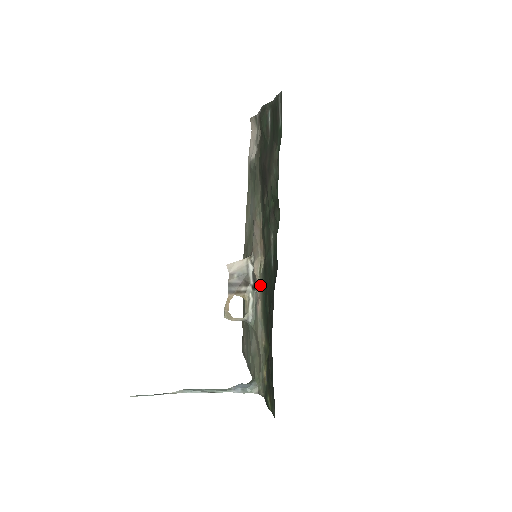
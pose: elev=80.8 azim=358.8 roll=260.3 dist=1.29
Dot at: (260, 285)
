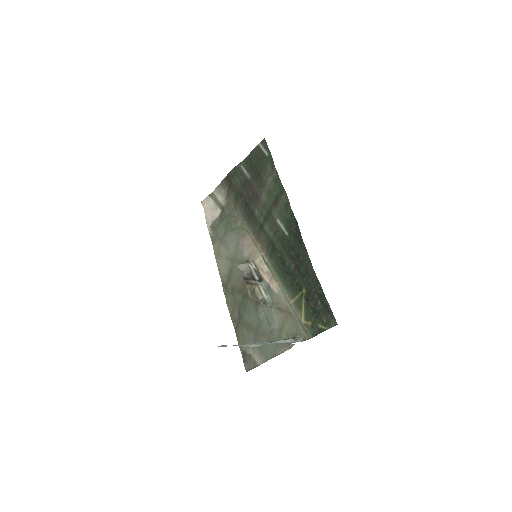
Dot at: (269, 270)
